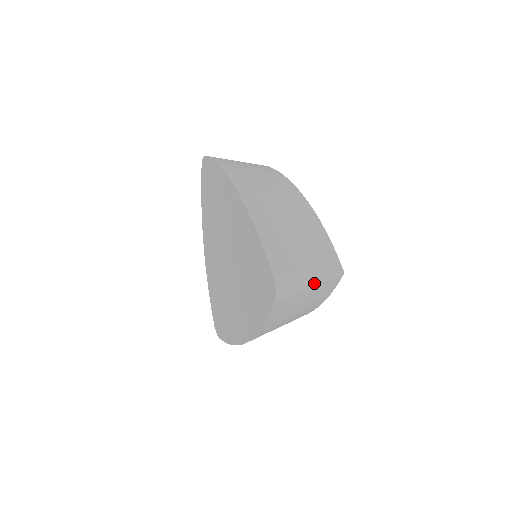
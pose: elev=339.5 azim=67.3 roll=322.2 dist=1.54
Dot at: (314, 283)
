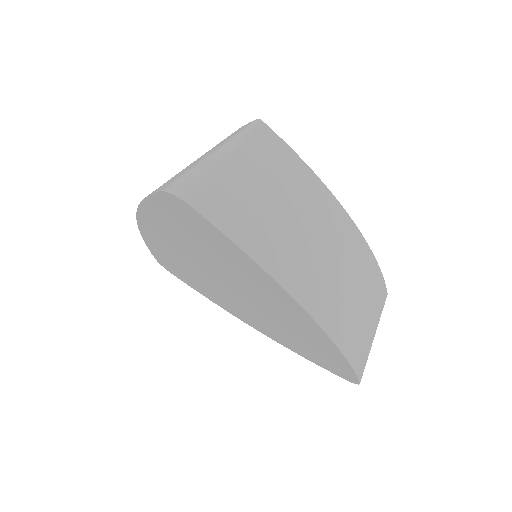
Dot at: occluded
